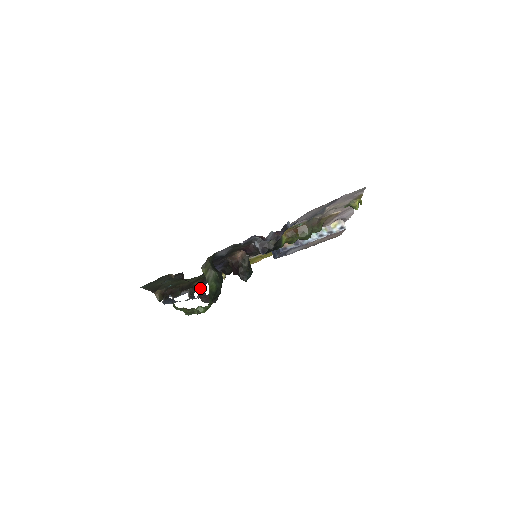
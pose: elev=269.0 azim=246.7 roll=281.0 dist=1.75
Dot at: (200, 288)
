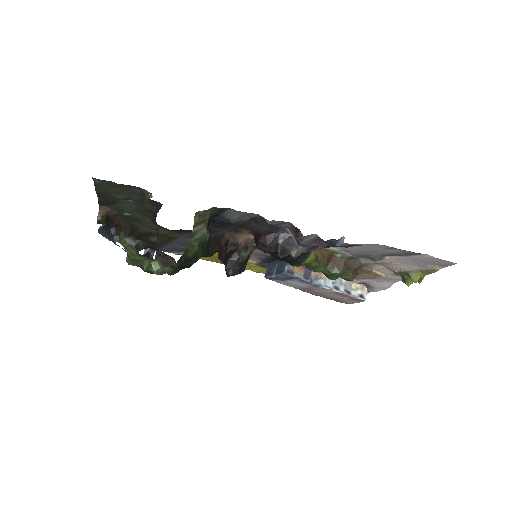
Dot at: (150, 250)
